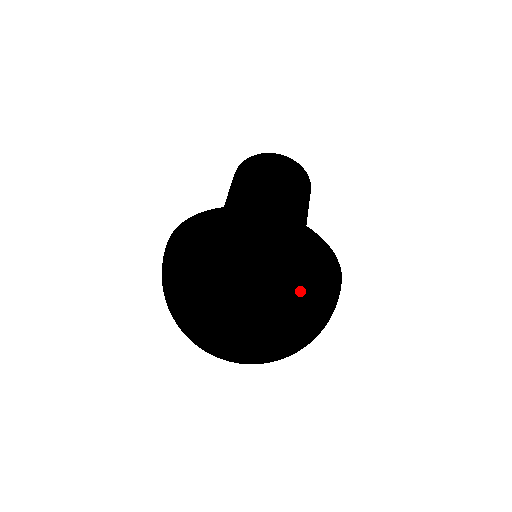
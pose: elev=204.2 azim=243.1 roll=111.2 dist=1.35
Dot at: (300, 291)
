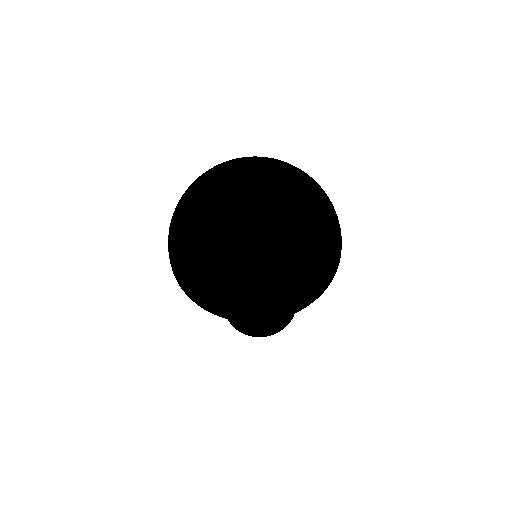
Dot at: (320, 189)
